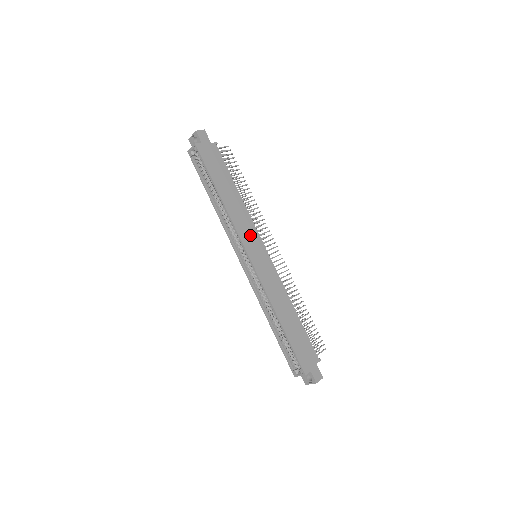
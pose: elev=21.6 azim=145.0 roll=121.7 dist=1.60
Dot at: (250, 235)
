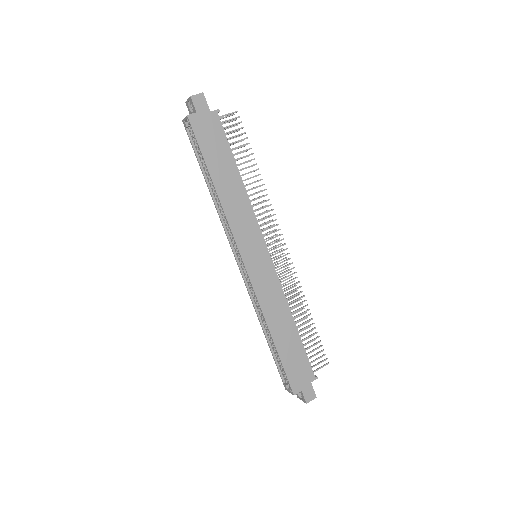
Dot at: (249, 234)
